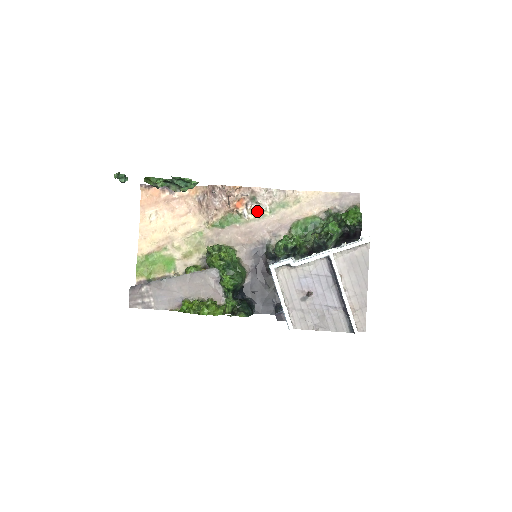
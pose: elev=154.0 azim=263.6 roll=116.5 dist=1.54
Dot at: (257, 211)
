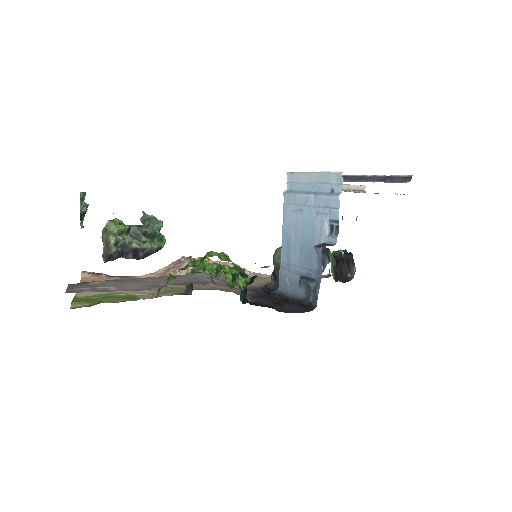
Dot at: occluded
